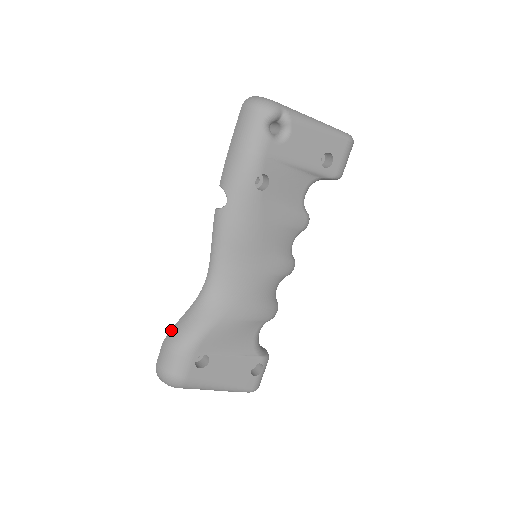
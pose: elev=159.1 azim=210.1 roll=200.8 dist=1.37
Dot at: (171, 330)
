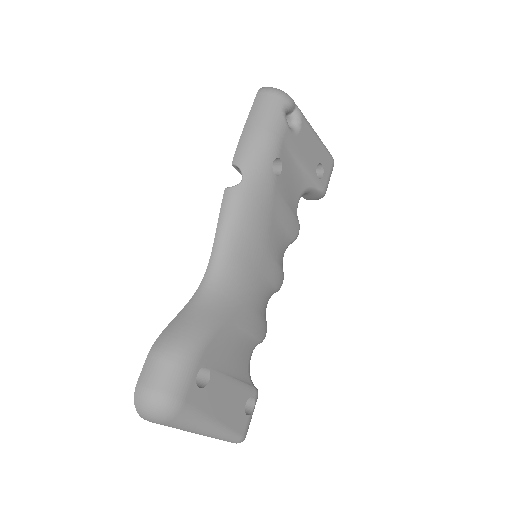
Dot at: (162, 332)
